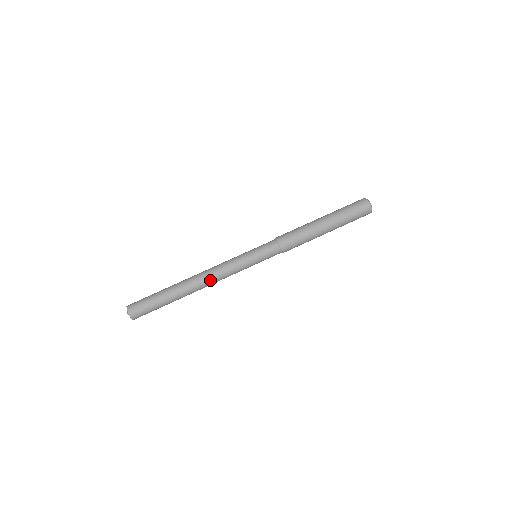
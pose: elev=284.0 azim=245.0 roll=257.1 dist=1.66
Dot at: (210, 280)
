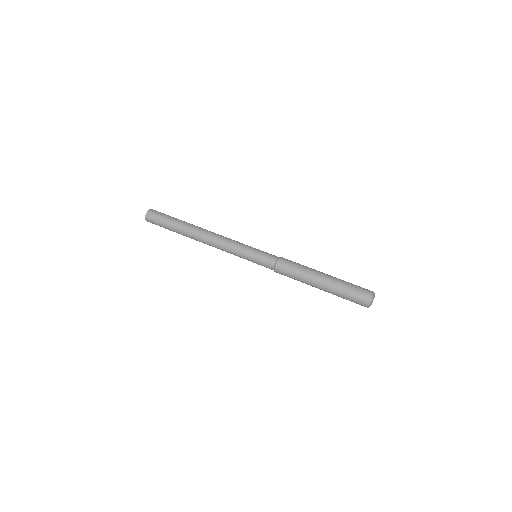
Dot at: (212, 238)
